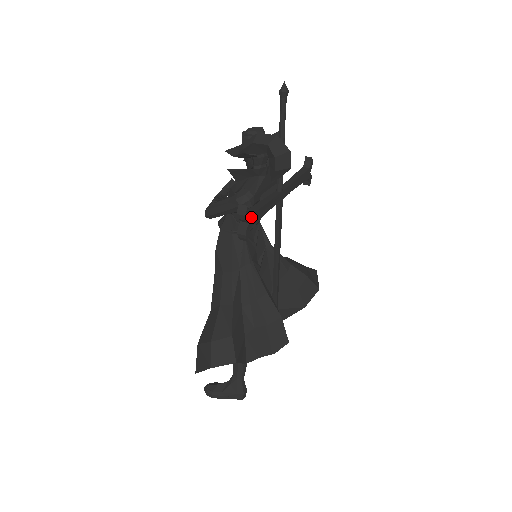
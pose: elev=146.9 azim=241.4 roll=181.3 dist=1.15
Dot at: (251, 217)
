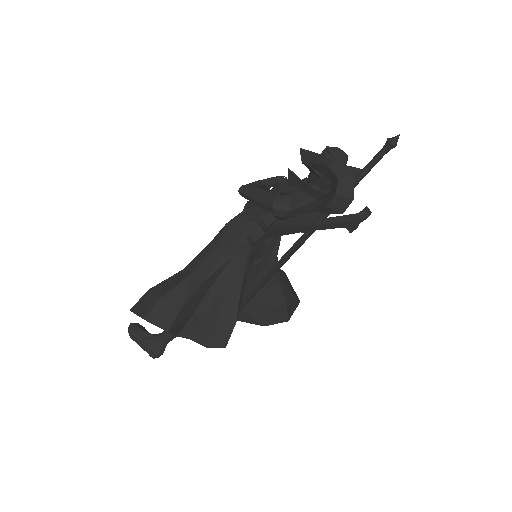
Dot at: (272, 230)
